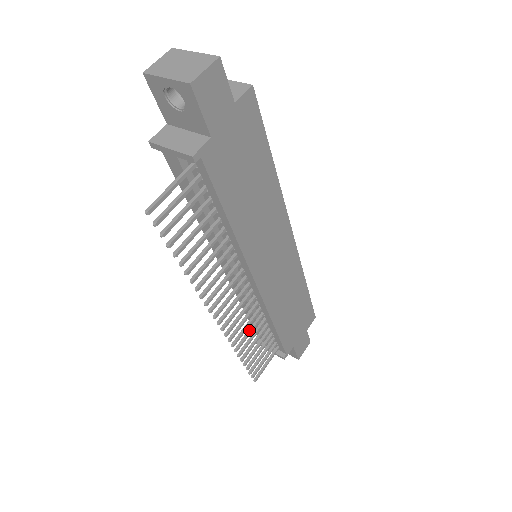
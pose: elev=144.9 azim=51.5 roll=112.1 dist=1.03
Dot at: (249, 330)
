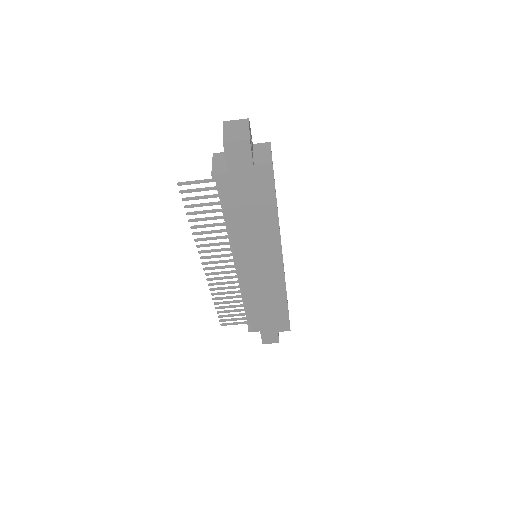
Dot at: (228, 292)
